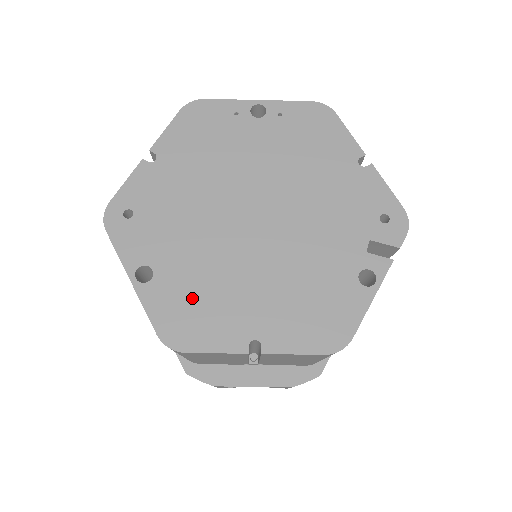
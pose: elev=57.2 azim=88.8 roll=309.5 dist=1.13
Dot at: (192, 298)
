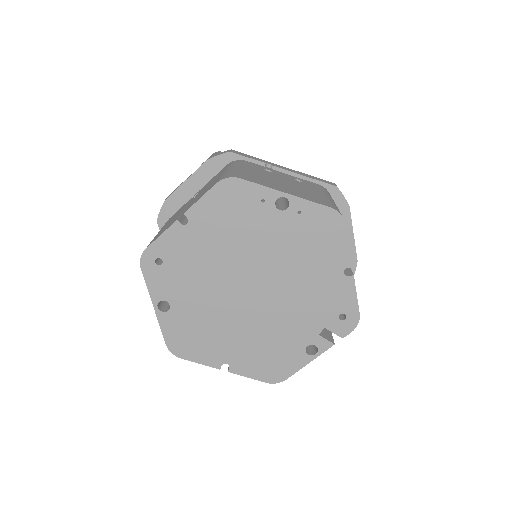
Dot at: (193, 330)
